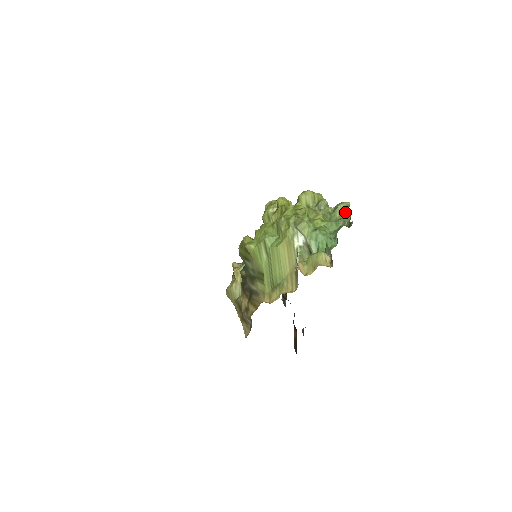
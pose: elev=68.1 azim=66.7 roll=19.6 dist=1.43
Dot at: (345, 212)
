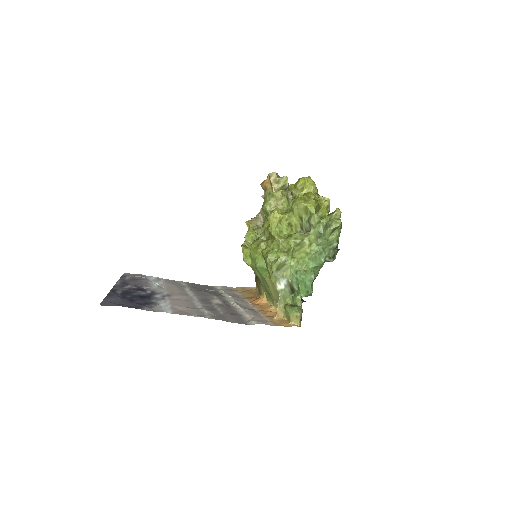
Dot at: (336, 228)
